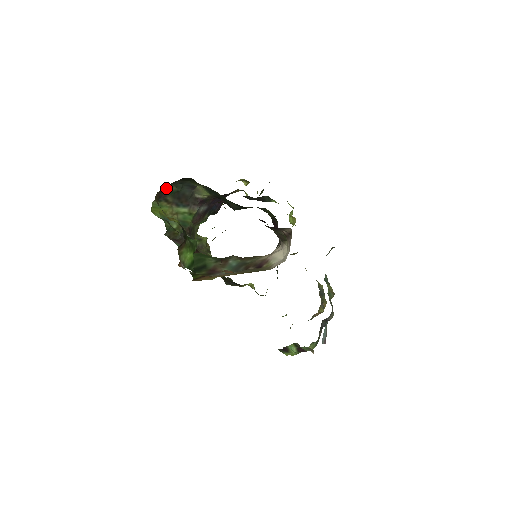
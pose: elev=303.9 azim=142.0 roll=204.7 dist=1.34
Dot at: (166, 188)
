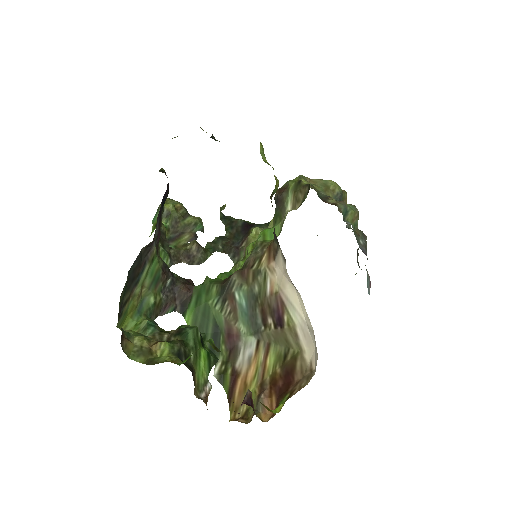
Dot at: occluded
